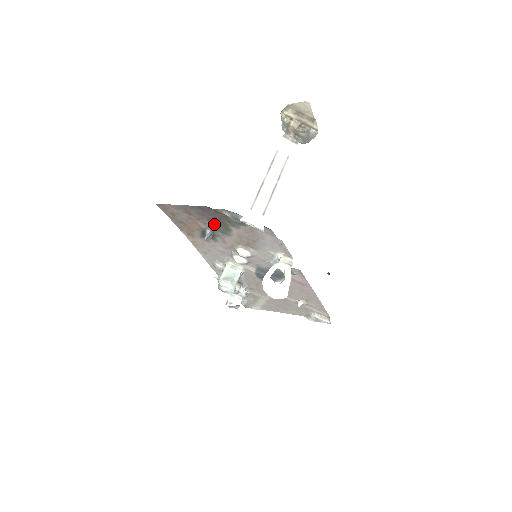
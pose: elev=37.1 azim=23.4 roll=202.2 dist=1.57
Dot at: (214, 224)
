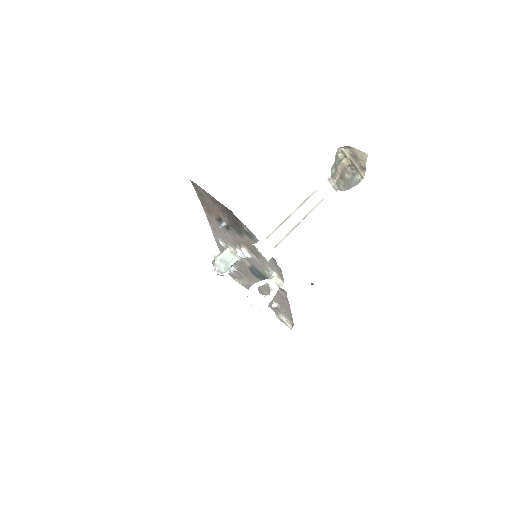
Dot at: (232, 222)
